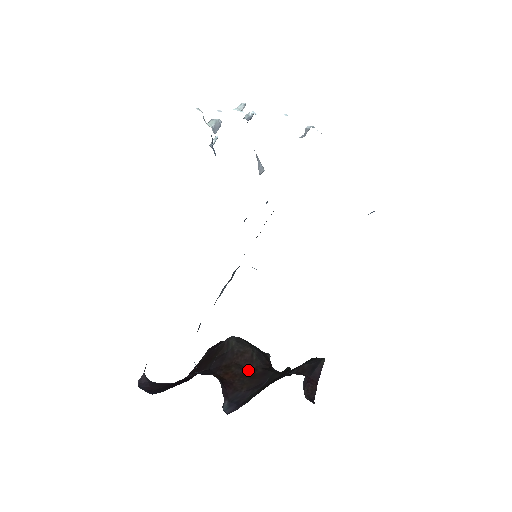
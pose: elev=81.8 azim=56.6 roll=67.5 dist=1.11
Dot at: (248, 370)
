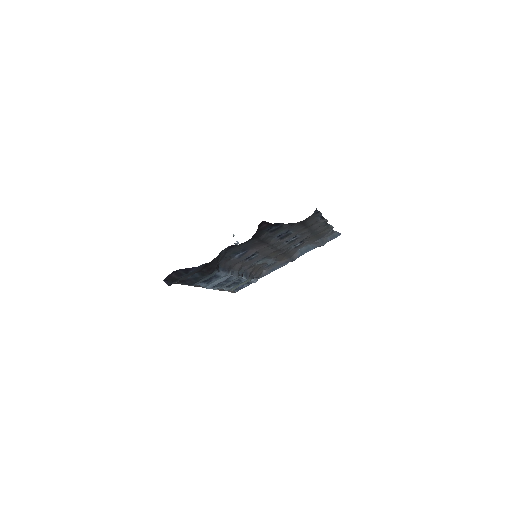
Dot at: occluded
